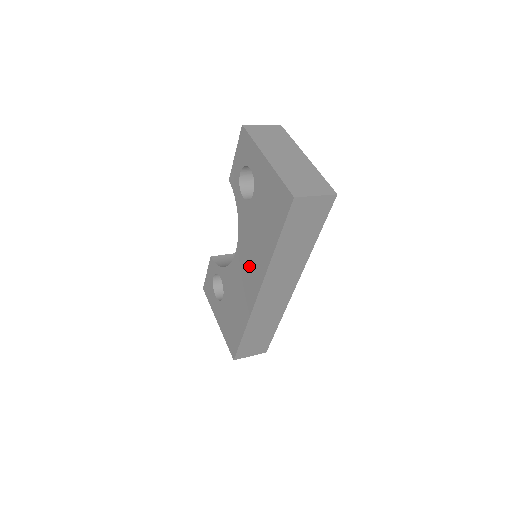
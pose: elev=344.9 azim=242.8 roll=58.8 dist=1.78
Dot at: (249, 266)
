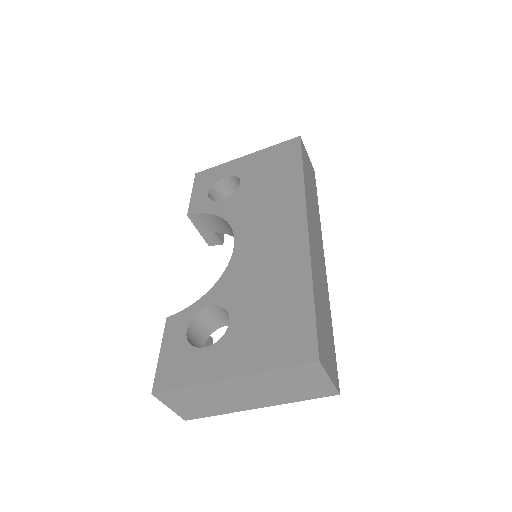
Dot at: (271, 222)
